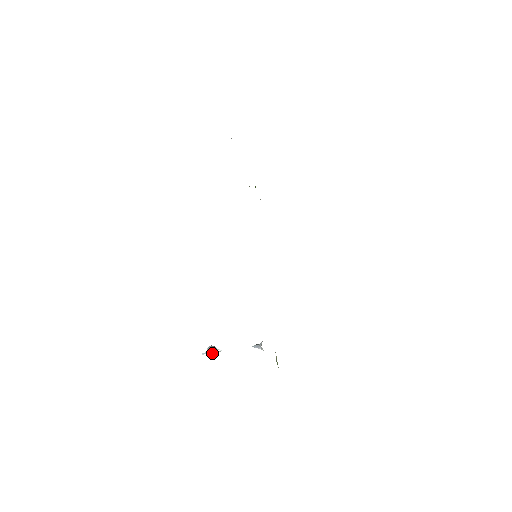
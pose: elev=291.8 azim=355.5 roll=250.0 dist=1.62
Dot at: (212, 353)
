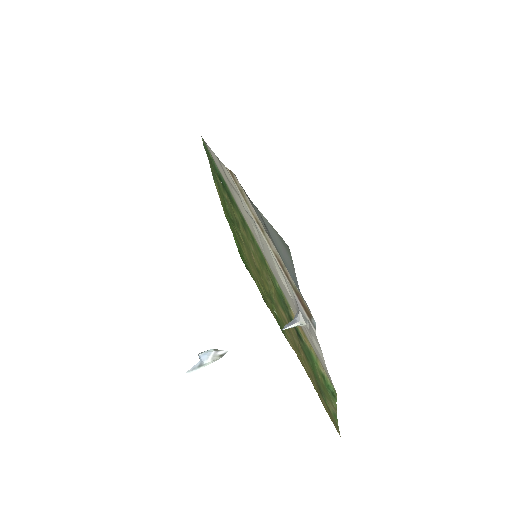
Dot at: (209, 361)
